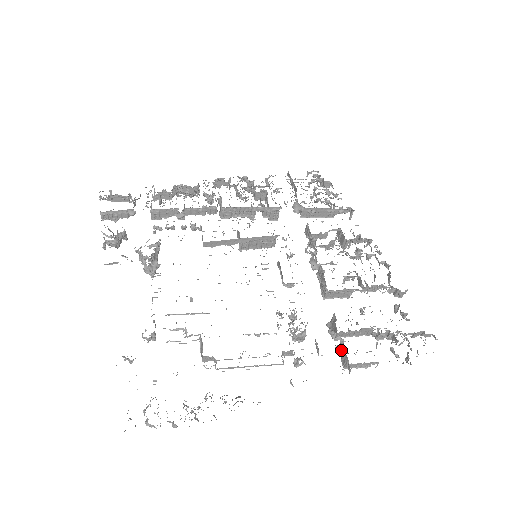
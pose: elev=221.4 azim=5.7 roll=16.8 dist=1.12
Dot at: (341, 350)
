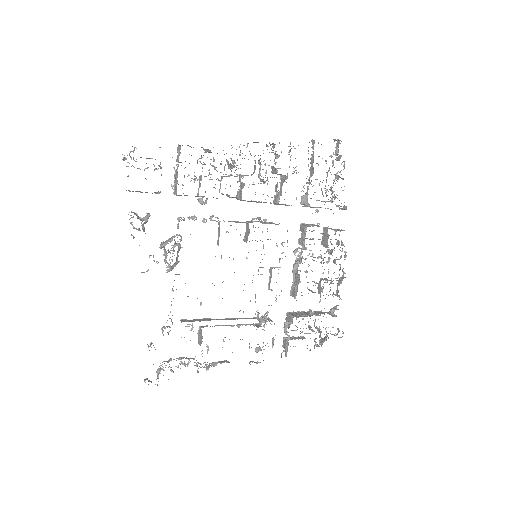
Dot at: (286, 341)
